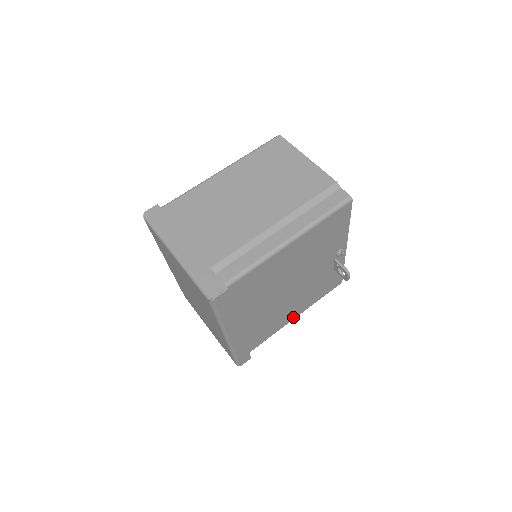
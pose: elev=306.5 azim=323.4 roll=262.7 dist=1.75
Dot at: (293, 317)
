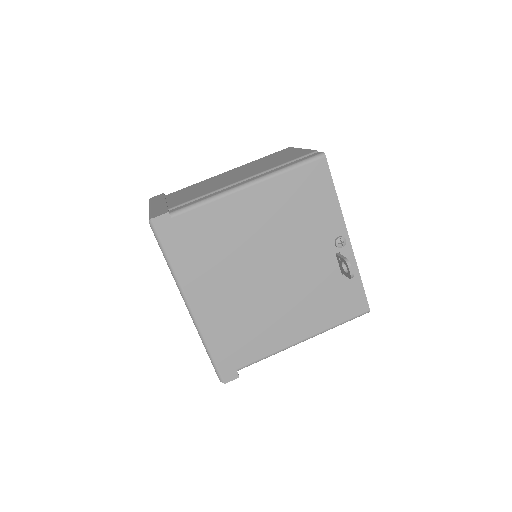
Dot at: (298, 337)
